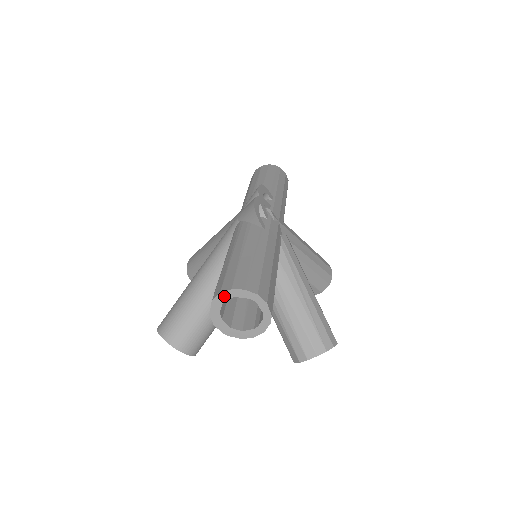
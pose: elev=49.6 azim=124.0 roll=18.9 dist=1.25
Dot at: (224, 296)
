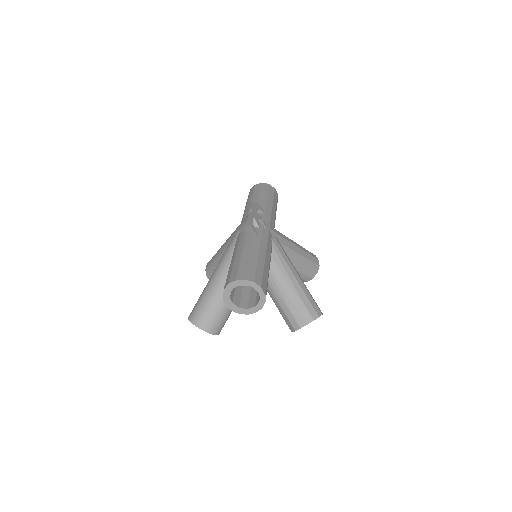
Dot at: (231, 286)
